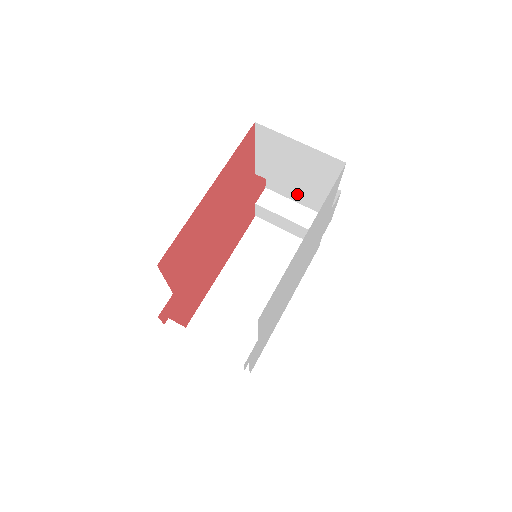
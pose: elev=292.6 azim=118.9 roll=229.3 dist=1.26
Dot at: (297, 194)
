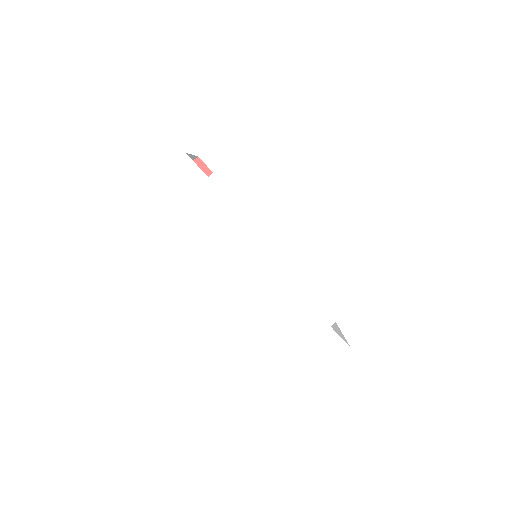
Dot at: occluded
